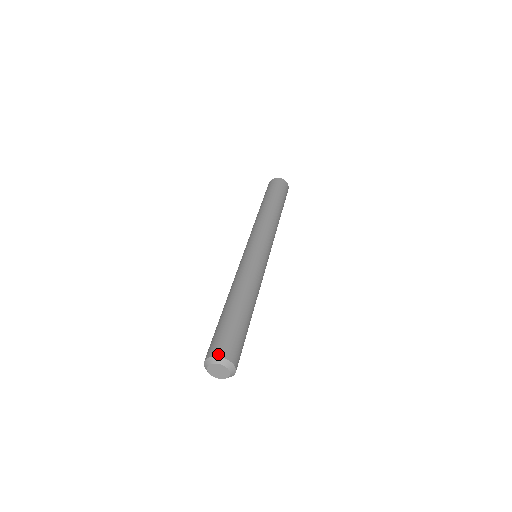
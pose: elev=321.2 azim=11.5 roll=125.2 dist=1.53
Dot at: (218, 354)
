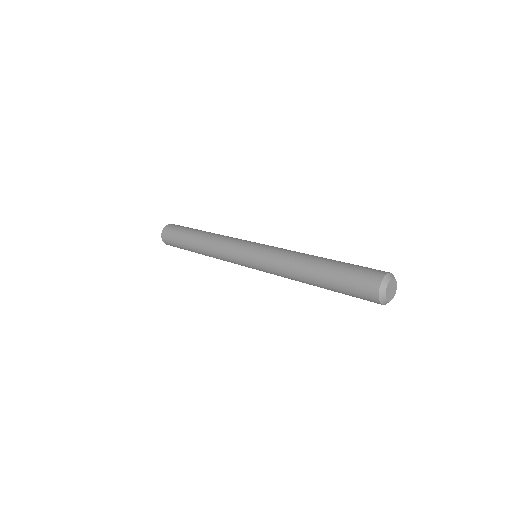
Dot at: (384, 273)
